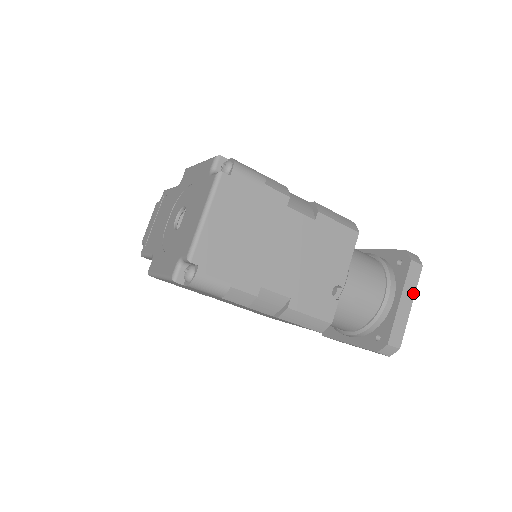
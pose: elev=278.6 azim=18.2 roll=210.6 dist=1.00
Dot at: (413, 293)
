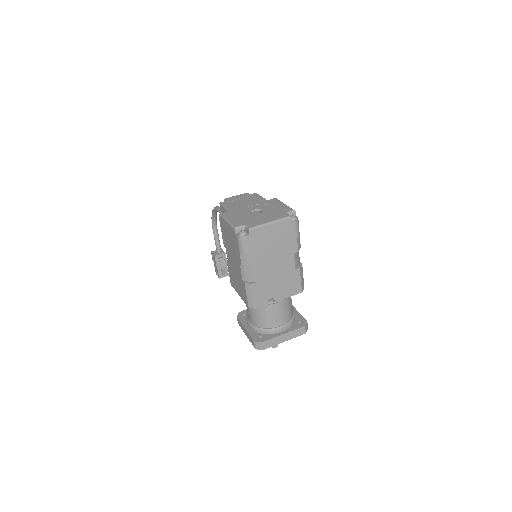
Dot at: (291, 338)
